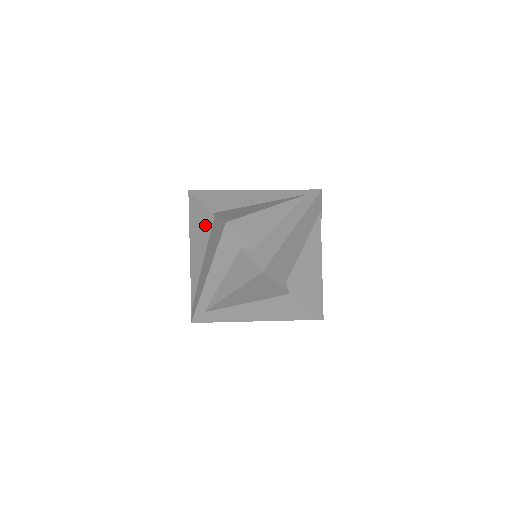
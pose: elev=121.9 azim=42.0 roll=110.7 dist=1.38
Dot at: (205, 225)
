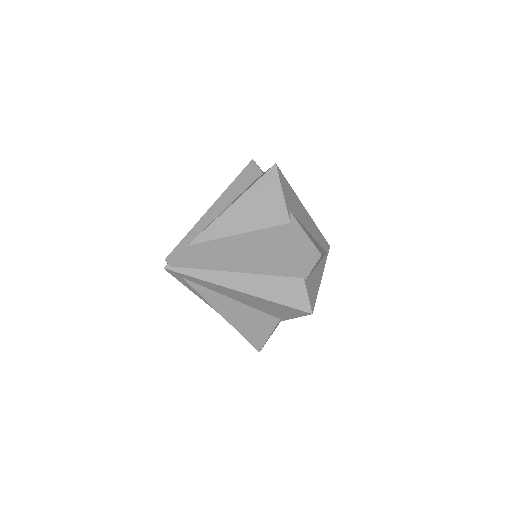
Dot at: occluded
